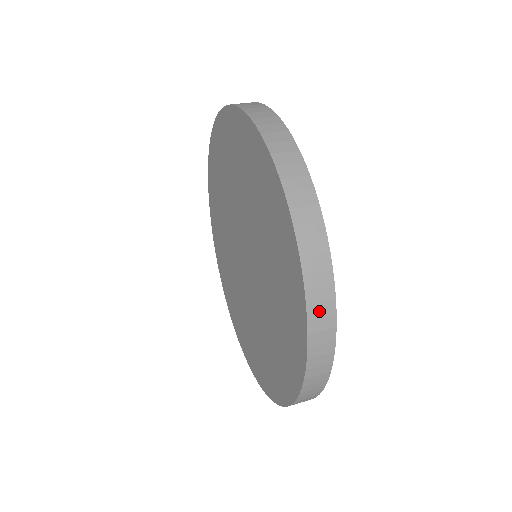
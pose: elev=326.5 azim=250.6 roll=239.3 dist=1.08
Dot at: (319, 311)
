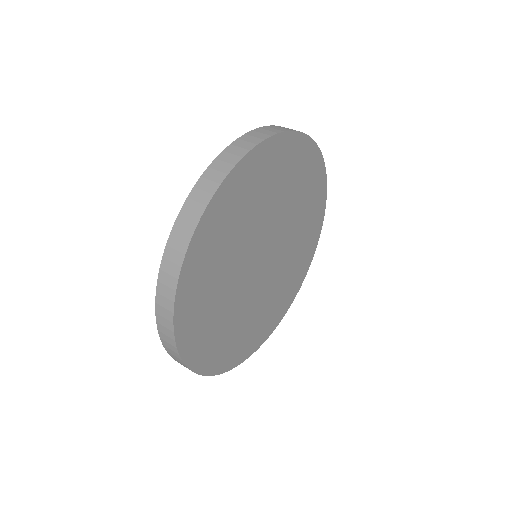
Dot at: (164, 331)
